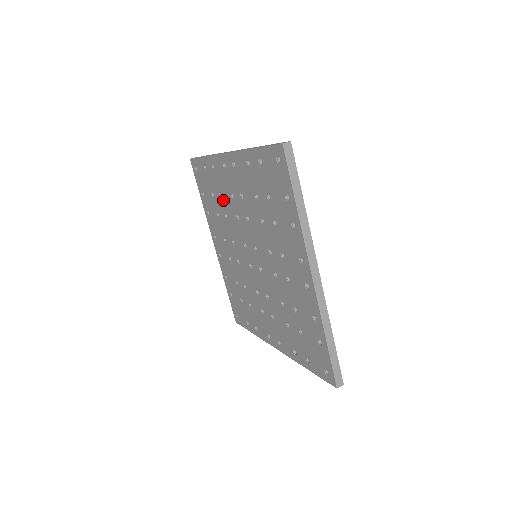
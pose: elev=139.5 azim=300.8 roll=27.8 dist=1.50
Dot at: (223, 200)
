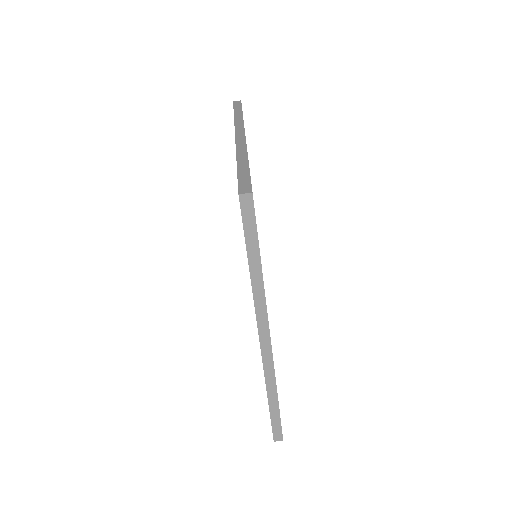
Dot at: occluded
